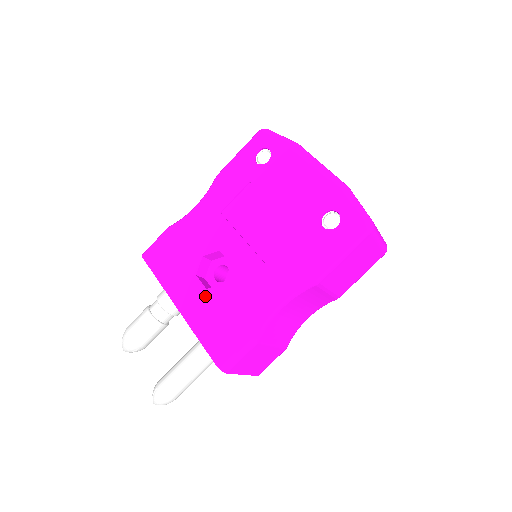
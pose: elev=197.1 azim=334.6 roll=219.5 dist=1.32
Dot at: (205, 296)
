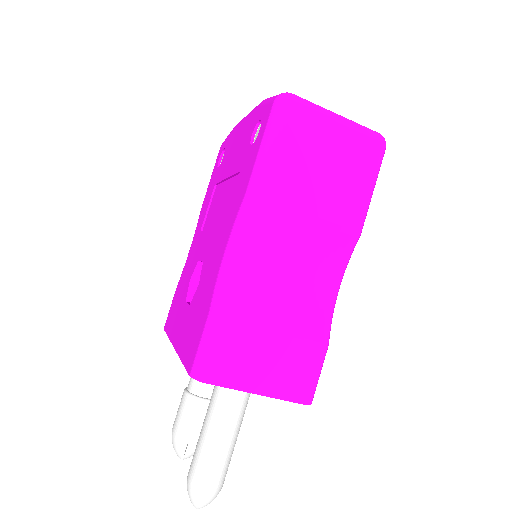
Dot at: (188, 312)
